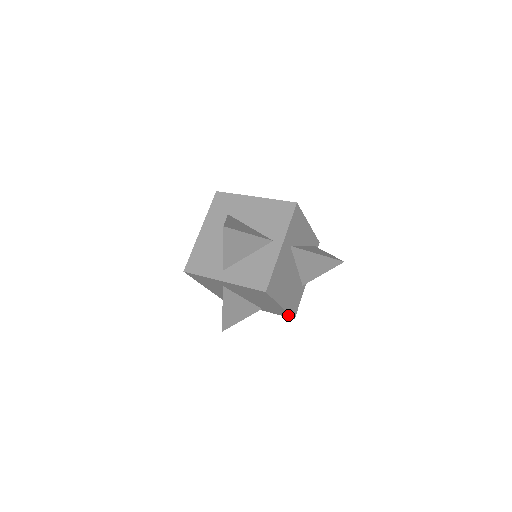
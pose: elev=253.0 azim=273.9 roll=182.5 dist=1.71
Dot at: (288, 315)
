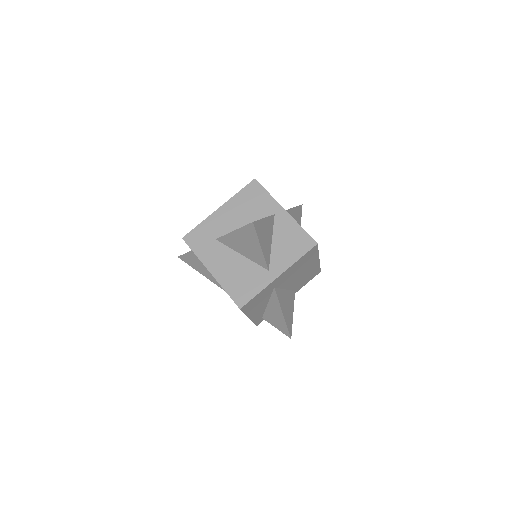
Dot at: (317, 271)
